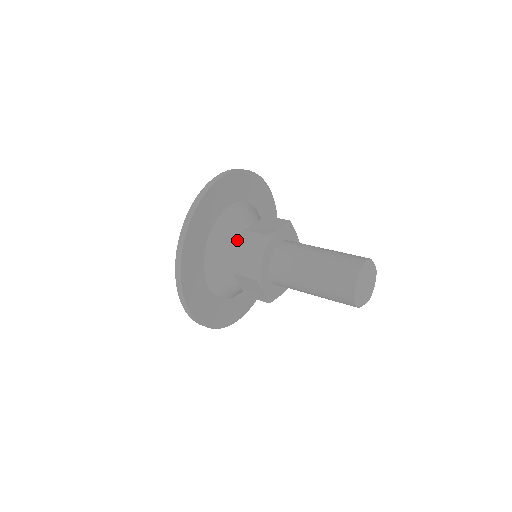
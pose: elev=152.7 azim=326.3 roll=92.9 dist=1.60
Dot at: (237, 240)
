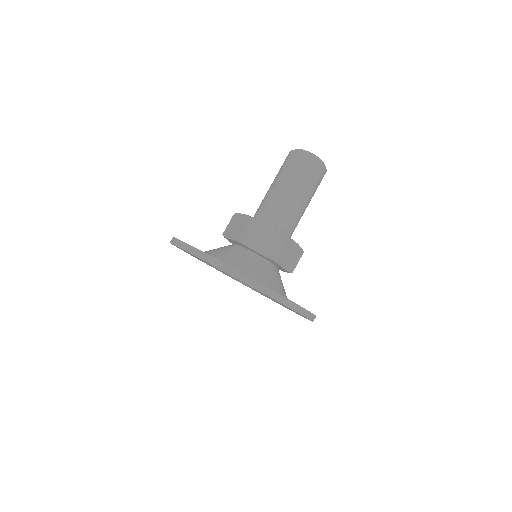
Dot at: (243, 254)
